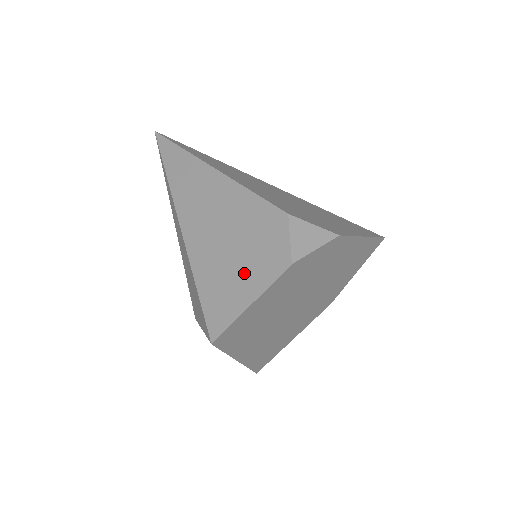
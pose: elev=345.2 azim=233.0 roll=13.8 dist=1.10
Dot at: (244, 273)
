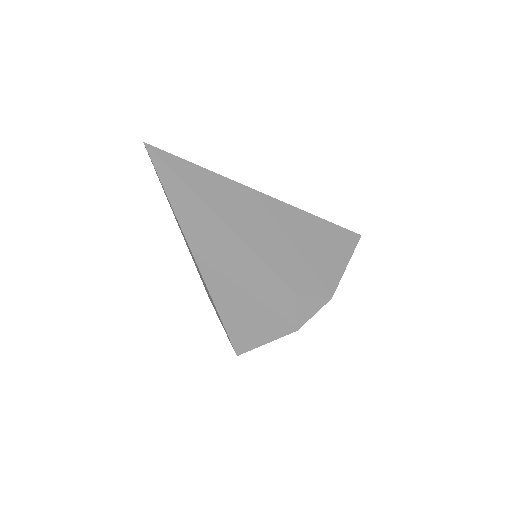
Dot at: (260, 323)
